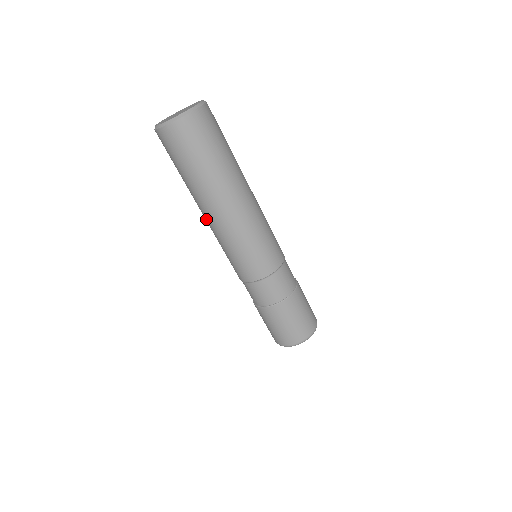
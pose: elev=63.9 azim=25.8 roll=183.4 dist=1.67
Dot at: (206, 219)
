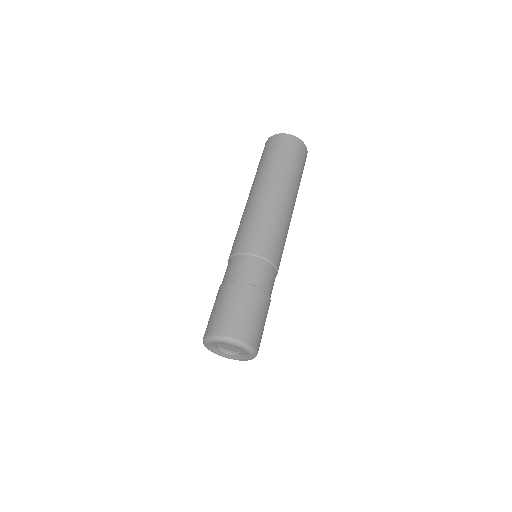
Dot at: (253, 196)
